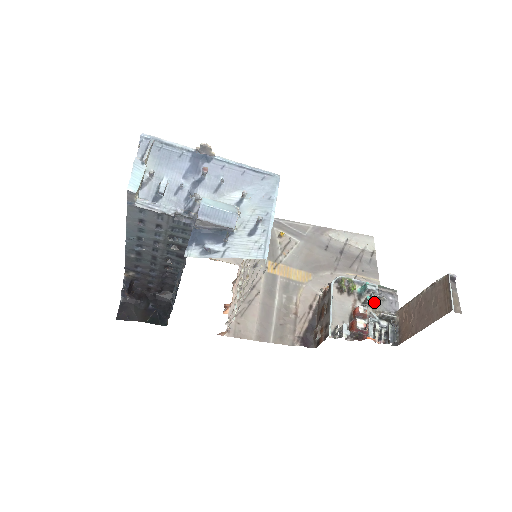
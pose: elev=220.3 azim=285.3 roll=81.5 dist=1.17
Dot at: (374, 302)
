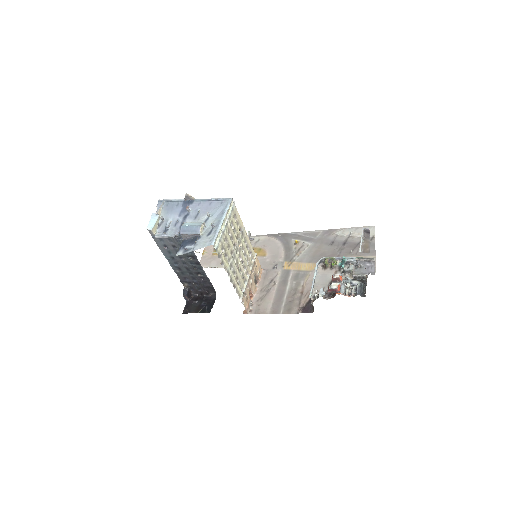
Dot at: (350, 269)
